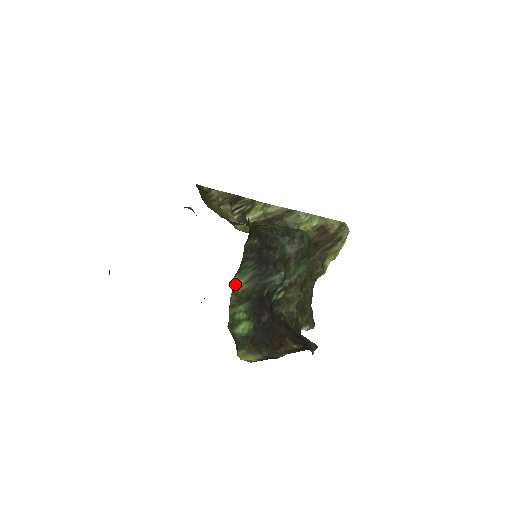
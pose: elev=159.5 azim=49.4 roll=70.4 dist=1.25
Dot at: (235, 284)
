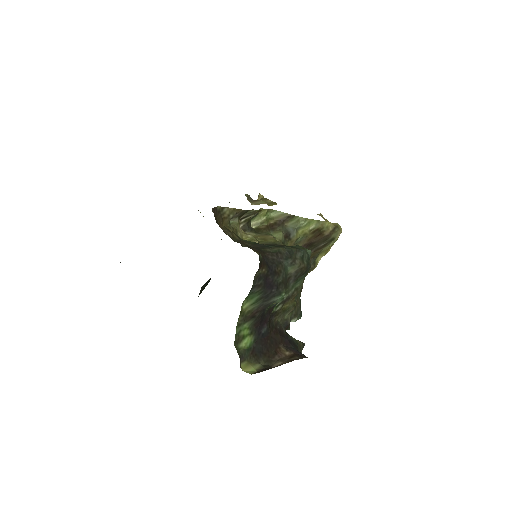
Dot at: (243, 307)
